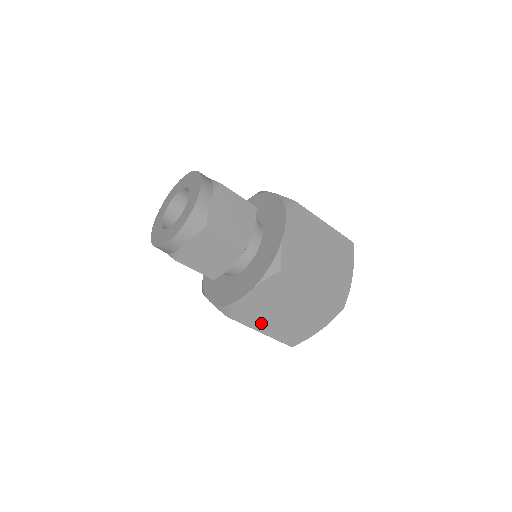
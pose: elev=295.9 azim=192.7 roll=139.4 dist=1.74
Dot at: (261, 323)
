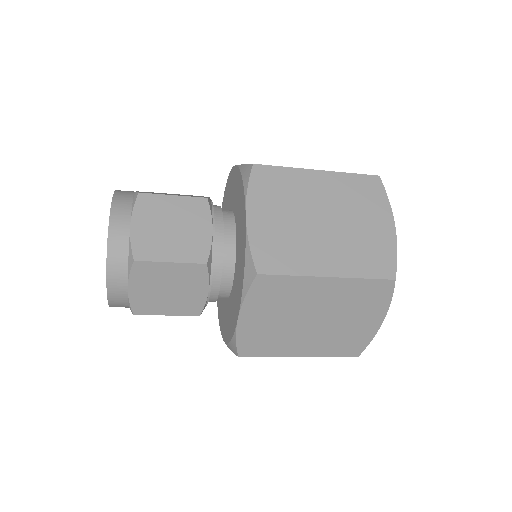
Dot at: (289, 346)
